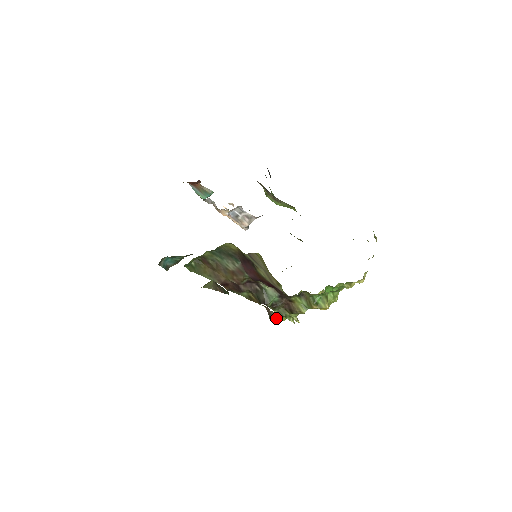
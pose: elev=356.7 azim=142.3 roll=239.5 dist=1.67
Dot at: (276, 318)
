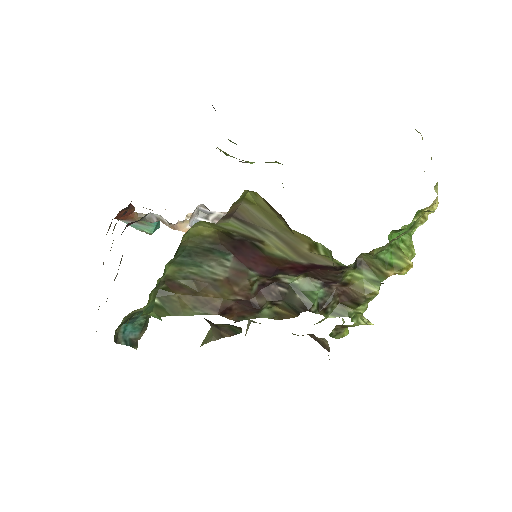
Dot at: (334, 336)
